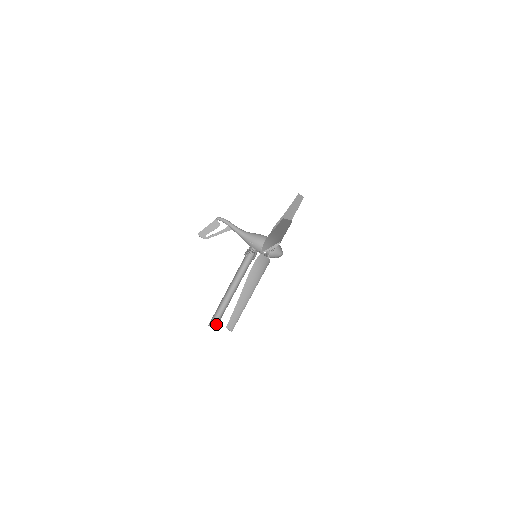
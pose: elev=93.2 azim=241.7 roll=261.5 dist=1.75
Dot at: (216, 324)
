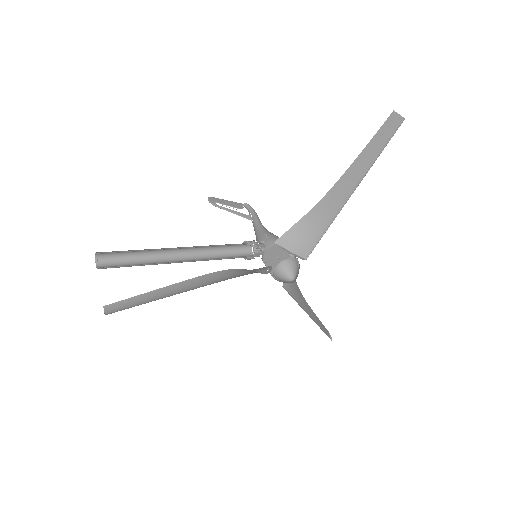
Dot at: (109, 266)
